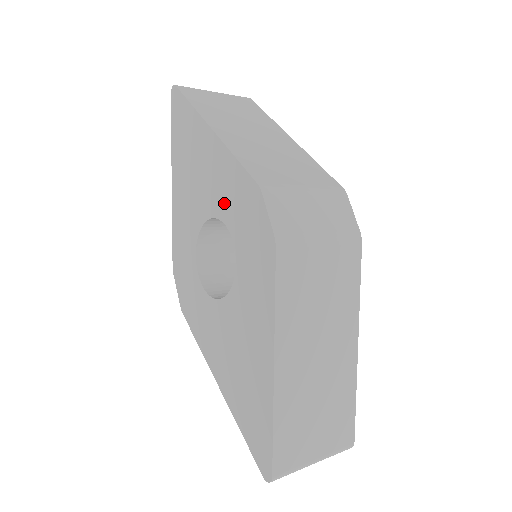
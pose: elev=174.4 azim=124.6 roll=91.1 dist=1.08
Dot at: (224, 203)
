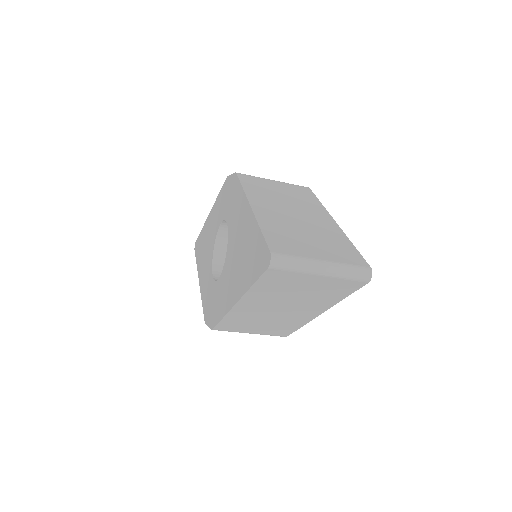
Dot at: (218, 219)
